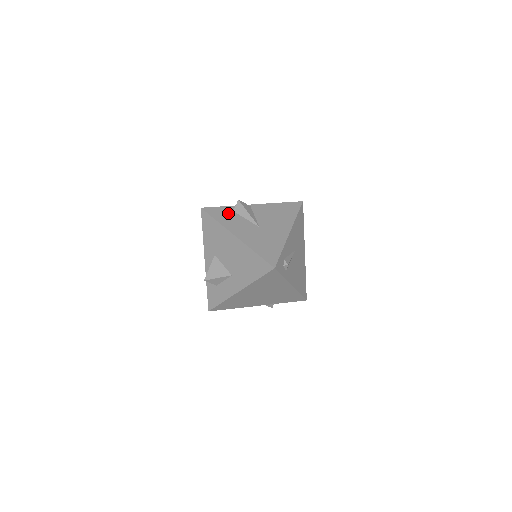
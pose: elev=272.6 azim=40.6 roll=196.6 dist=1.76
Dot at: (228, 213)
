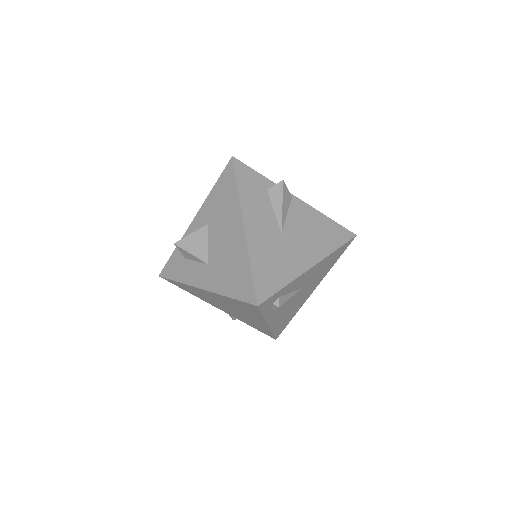
Dot at: (259, 187)
